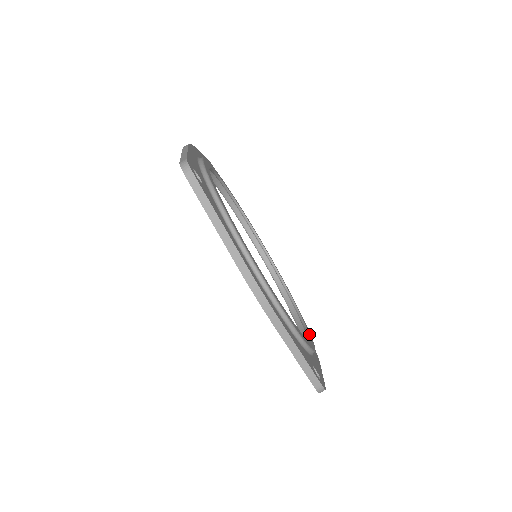
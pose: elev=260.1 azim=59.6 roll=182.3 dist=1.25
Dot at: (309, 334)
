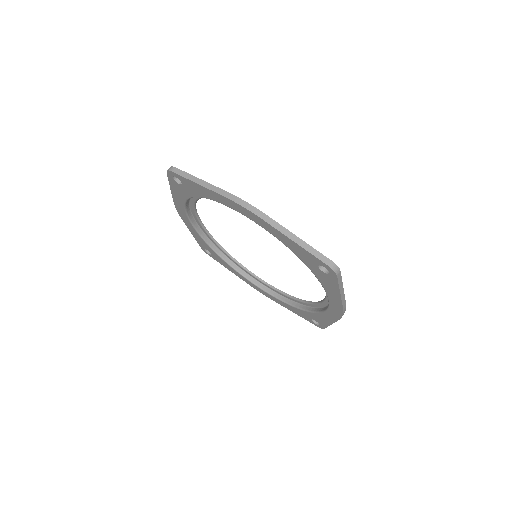
Dot at: occluded
